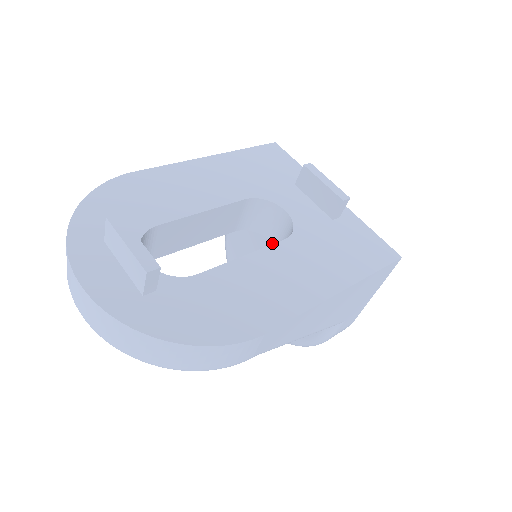
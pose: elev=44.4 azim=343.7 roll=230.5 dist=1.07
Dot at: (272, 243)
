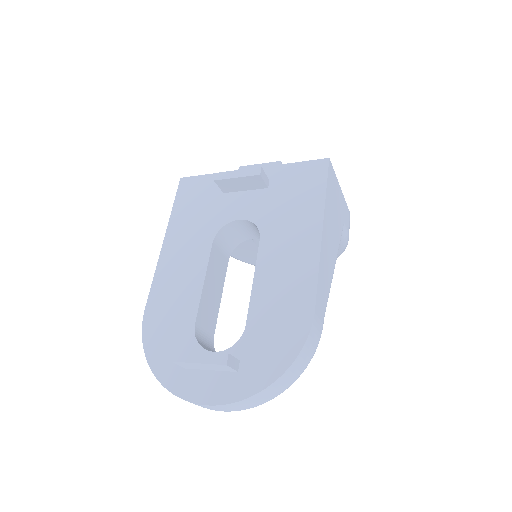
Dot at: occluded
